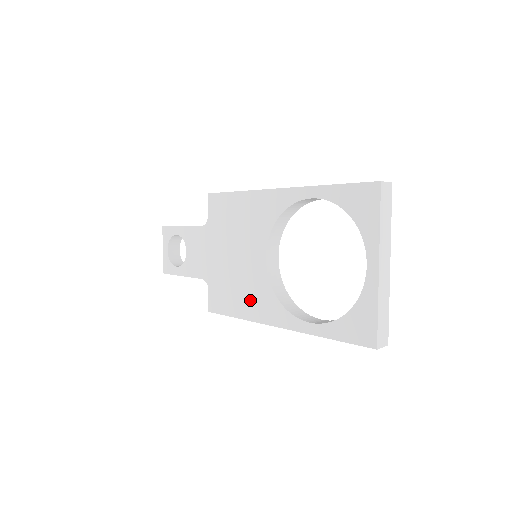
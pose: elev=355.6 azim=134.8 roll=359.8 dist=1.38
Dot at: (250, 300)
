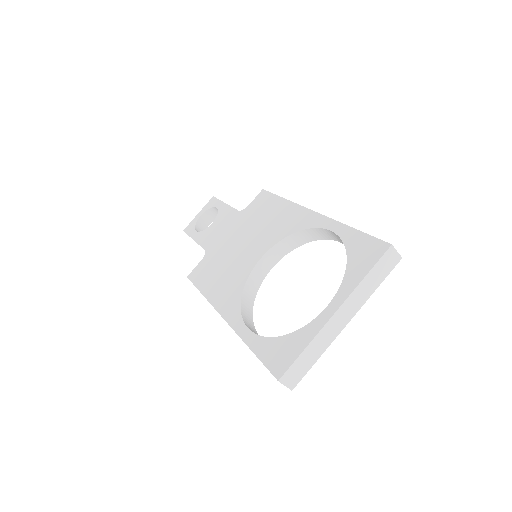
Dot at: (222, 284)
